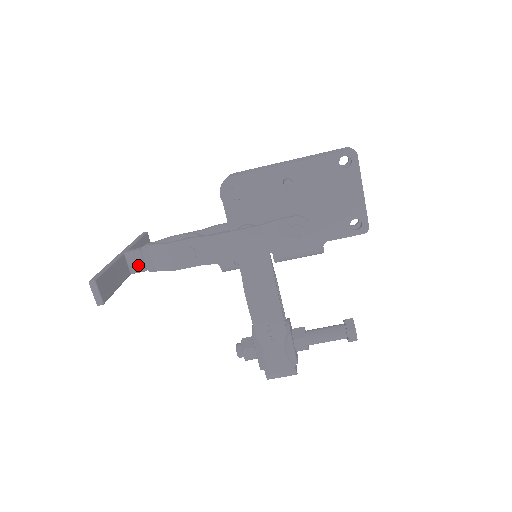
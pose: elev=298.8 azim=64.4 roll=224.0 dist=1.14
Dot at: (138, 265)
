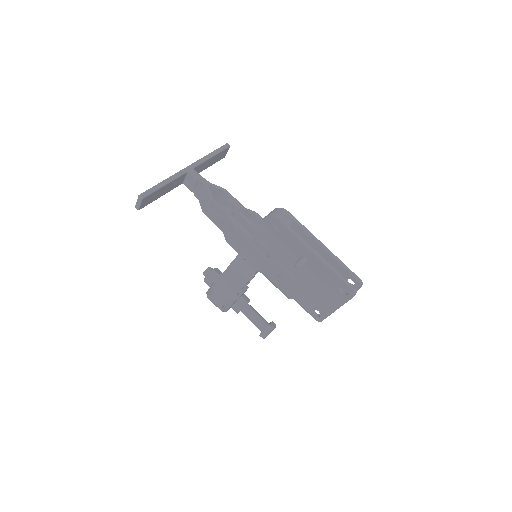
Dot at: (190, 185)
